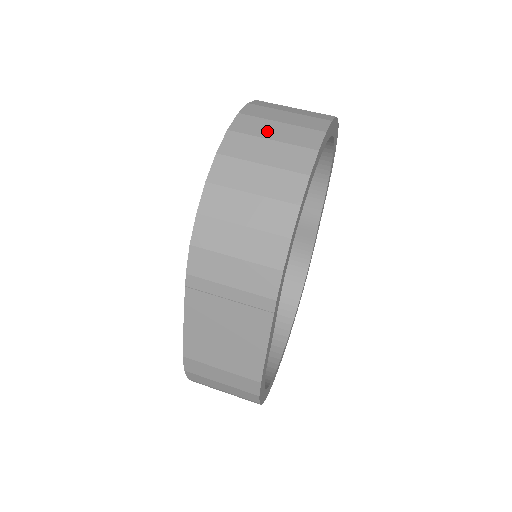
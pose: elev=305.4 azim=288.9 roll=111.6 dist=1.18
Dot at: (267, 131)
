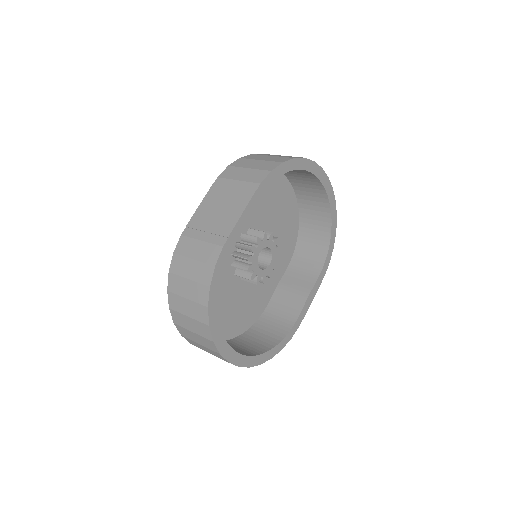
Dot at: occluded
